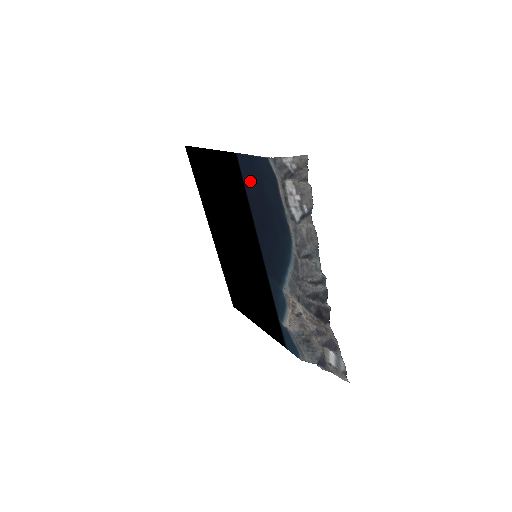
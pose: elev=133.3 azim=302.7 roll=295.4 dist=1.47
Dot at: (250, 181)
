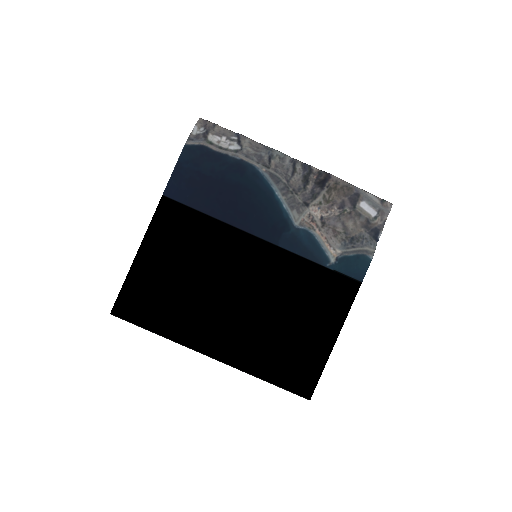
Dot at: (191, 192)
